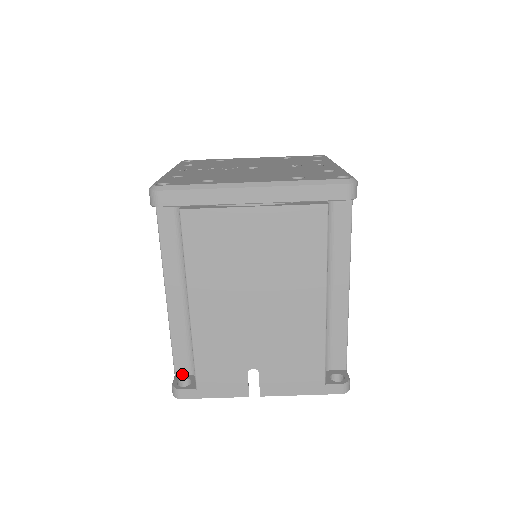
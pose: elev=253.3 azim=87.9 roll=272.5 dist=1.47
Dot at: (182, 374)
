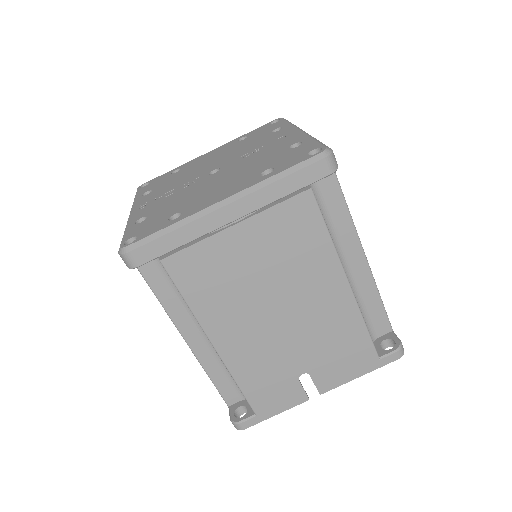
Dot at: (235, 403)
